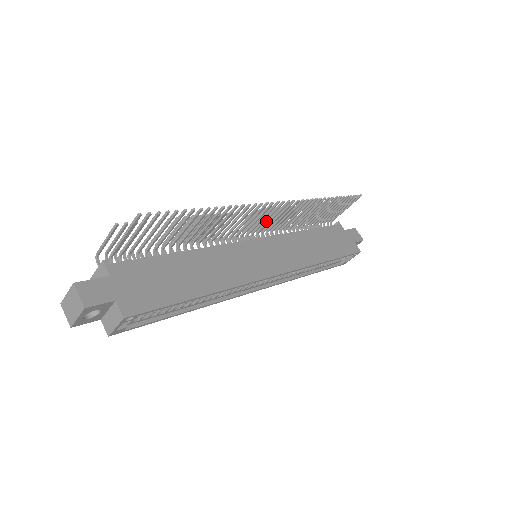
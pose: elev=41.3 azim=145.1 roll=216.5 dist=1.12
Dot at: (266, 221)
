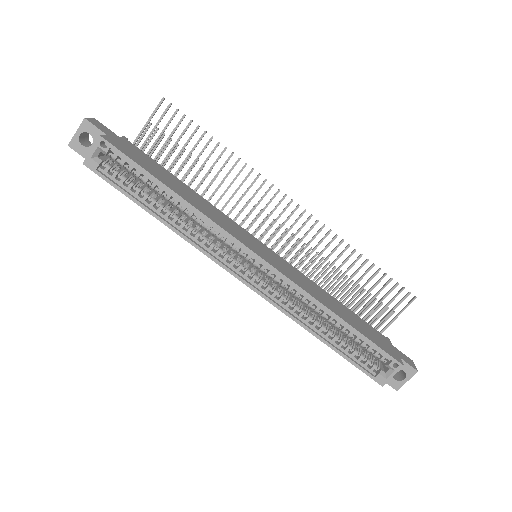
Dot at: (290, 260)
